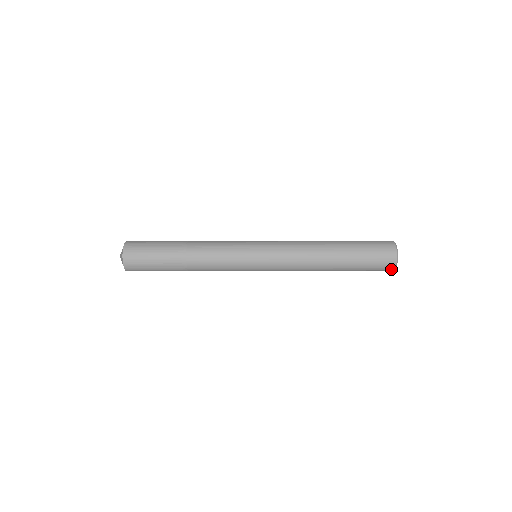
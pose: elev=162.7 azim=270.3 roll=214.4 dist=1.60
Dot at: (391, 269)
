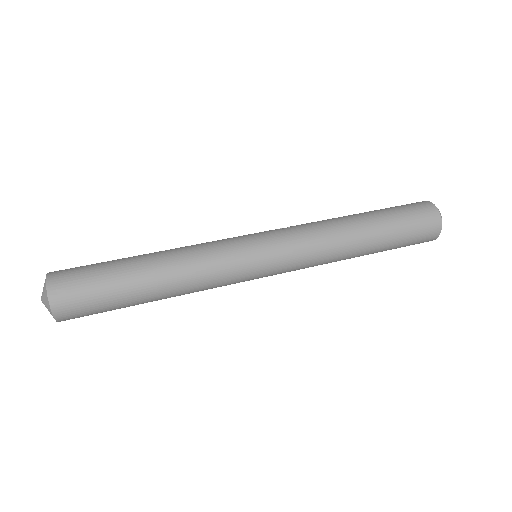
Dot at: occluded
